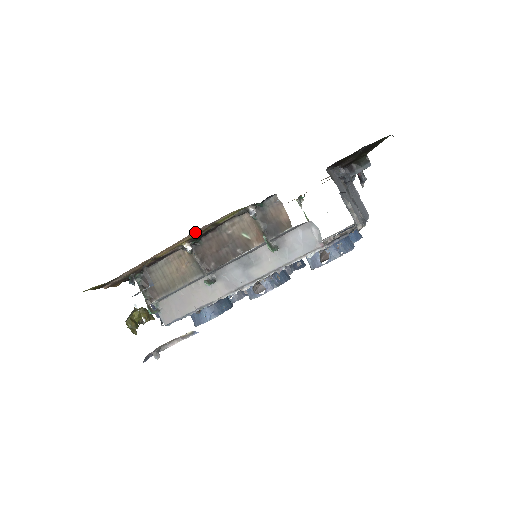
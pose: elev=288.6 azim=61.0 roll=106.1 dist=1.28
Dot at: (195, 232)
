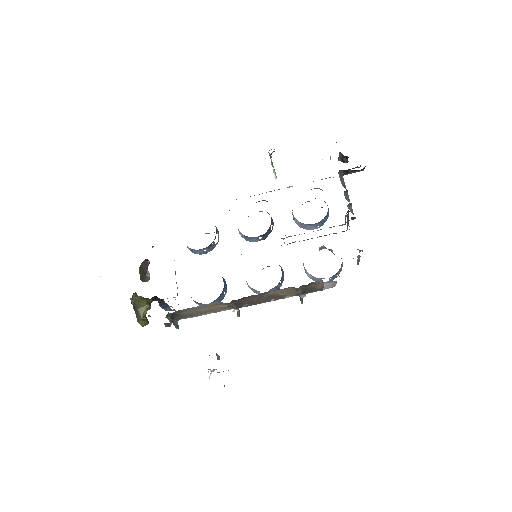
Dot at: occluded
